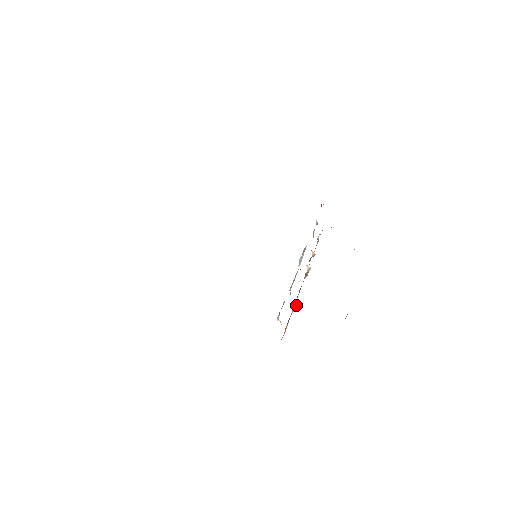
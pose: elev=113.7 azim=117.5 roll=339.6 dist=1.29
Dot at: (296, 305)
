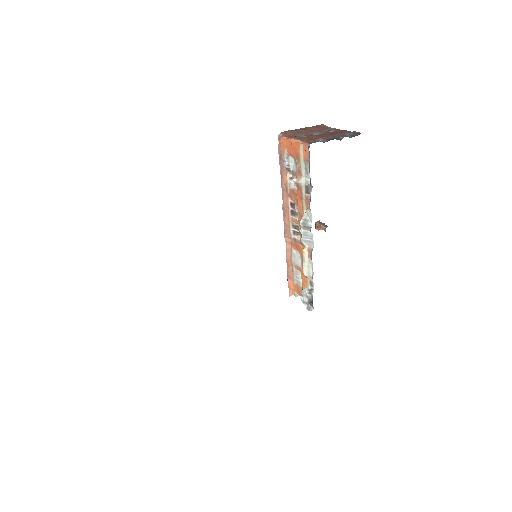
Dot at: occluded
